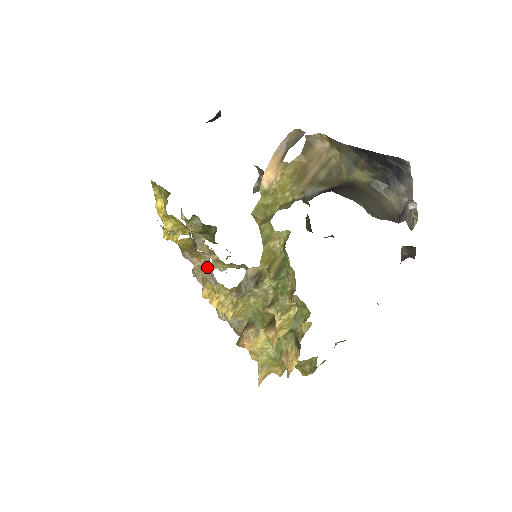
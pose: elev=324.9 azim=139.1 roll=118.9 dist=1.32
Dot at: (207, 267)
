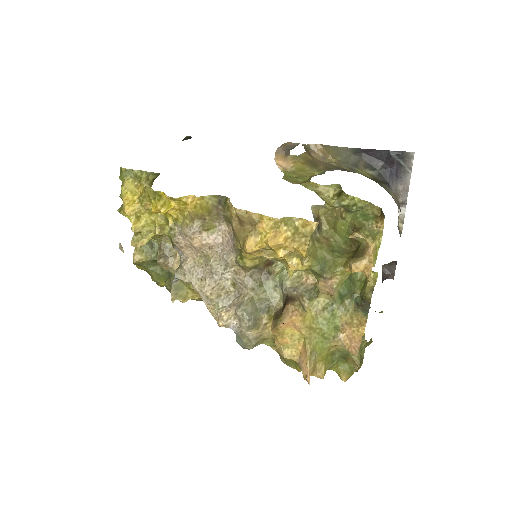
Dot at: (219, 245)
